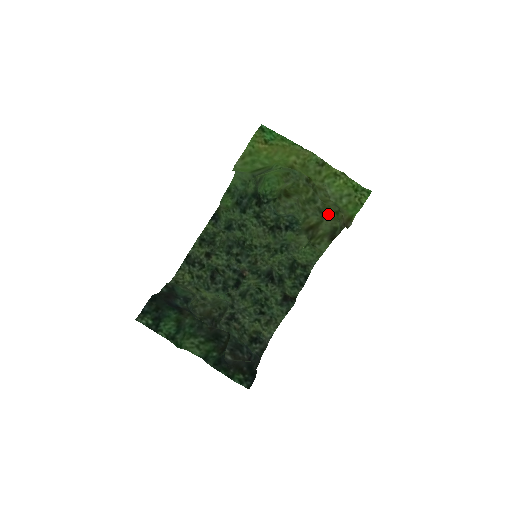
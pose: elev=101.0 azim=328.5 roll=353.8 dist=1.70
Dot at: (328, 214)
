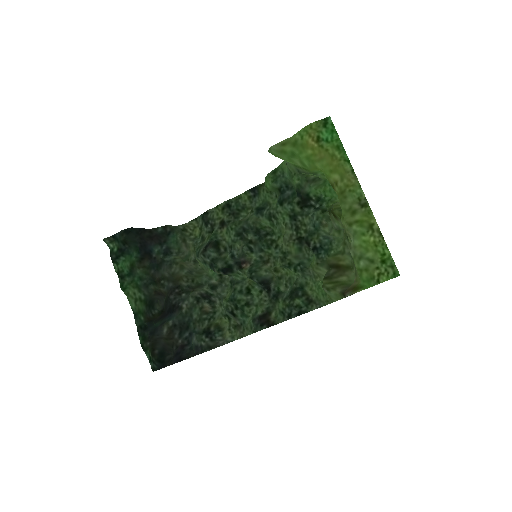
Dot at: occluded
